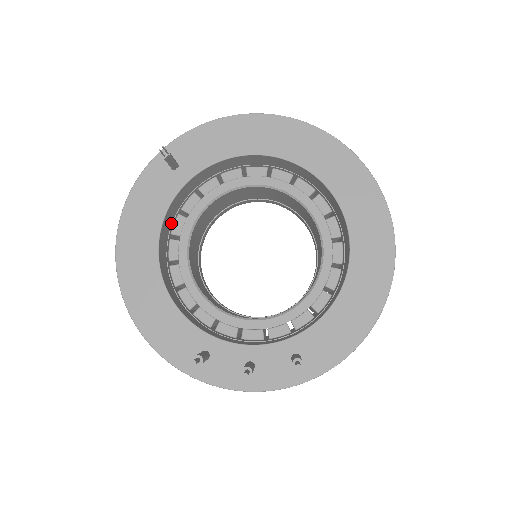
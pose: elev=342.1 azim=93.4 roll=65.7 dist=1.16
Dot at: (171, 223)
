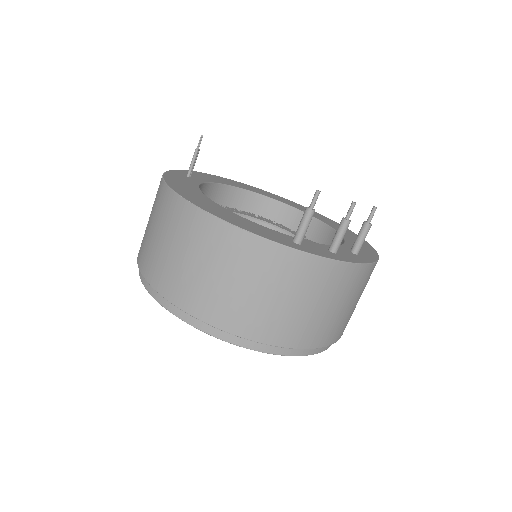
Dot at: occluded
